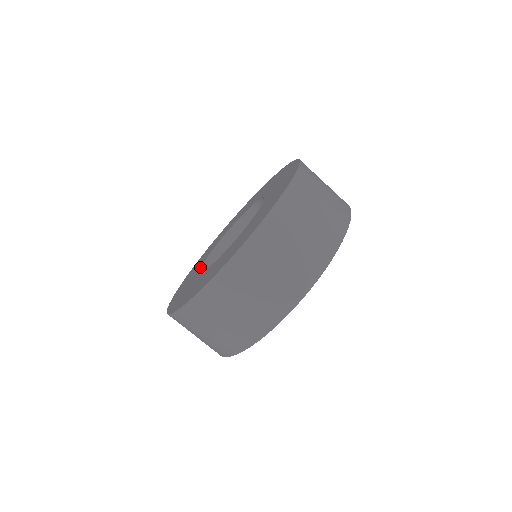
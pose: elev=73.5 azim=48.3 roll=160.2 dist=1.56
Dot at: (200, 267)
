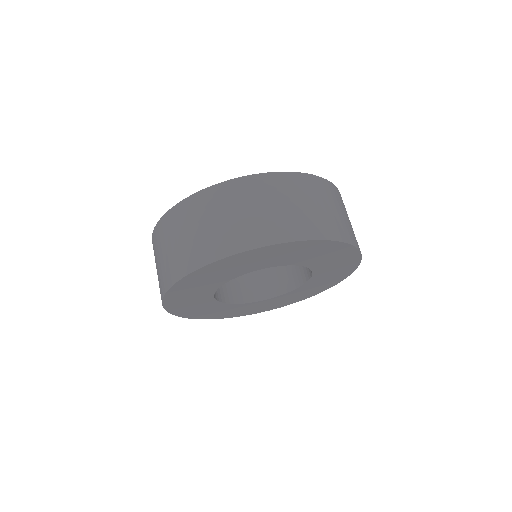
Dot at: occluded
